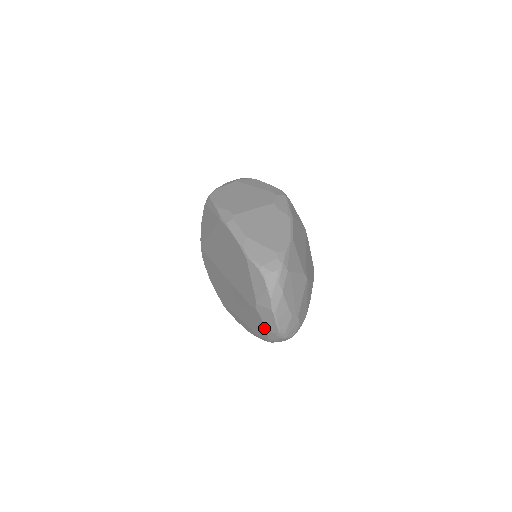
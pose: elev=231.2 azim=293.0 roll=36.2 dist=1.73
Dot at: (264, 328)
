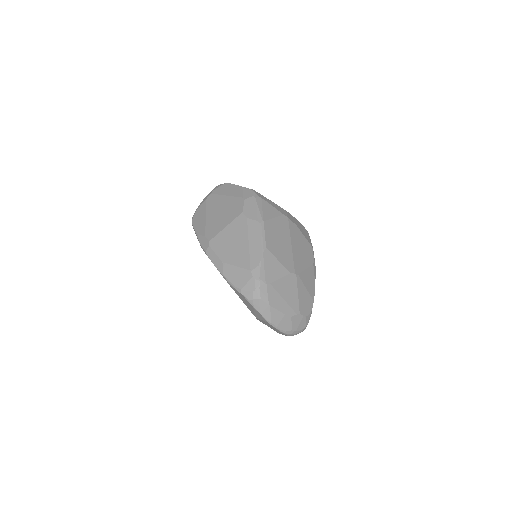
Dot at: occluded
